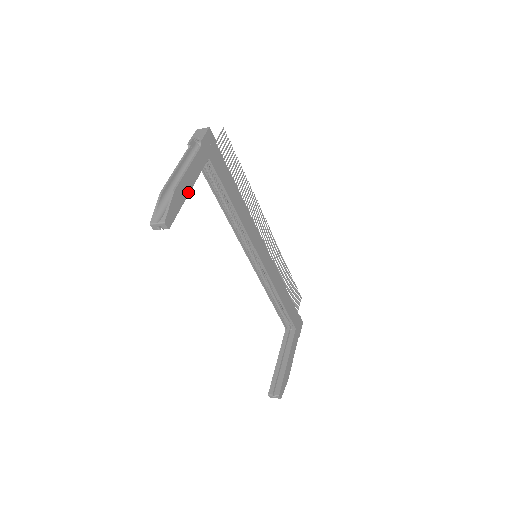
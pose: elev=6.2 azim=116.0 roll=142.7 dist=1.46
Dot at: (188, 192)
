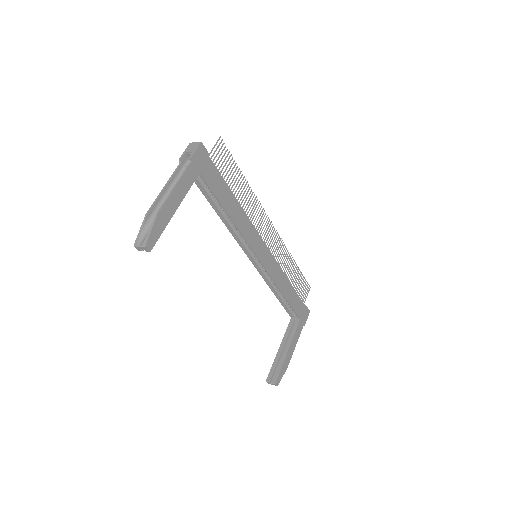
Dot at: (173, 212)
